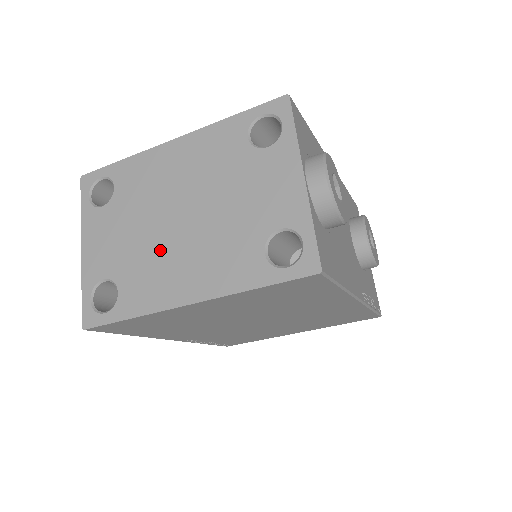
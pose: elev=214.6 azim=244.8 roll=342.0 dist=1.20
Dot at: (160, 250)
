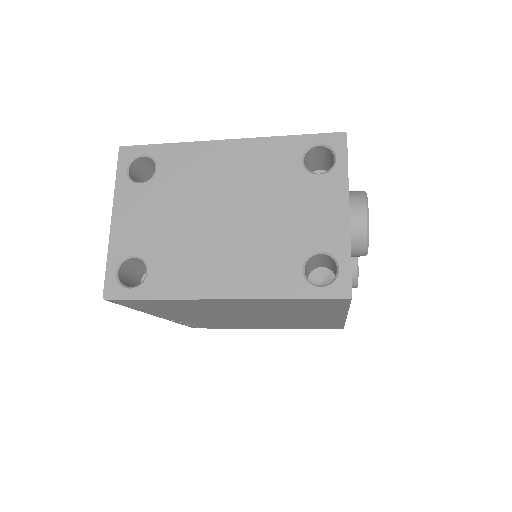
Dot at: (198, 242)
